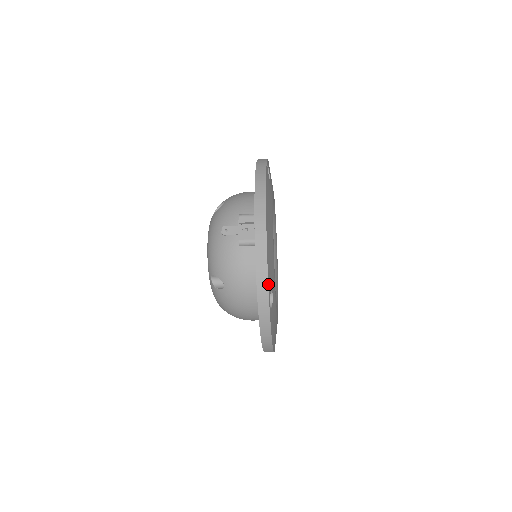
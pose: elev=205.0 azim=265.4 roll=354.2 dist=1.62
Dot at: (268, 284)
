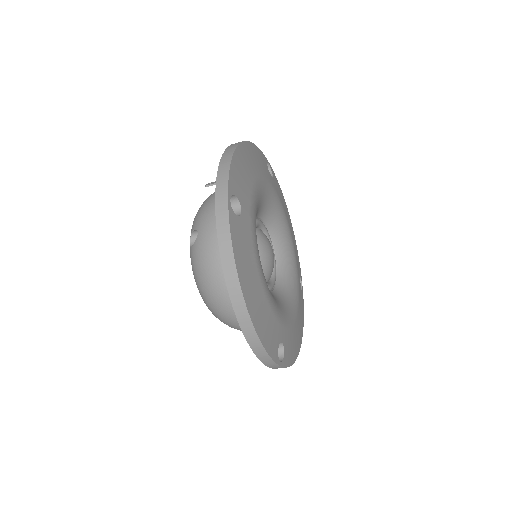
Dot at: (229, 176)
